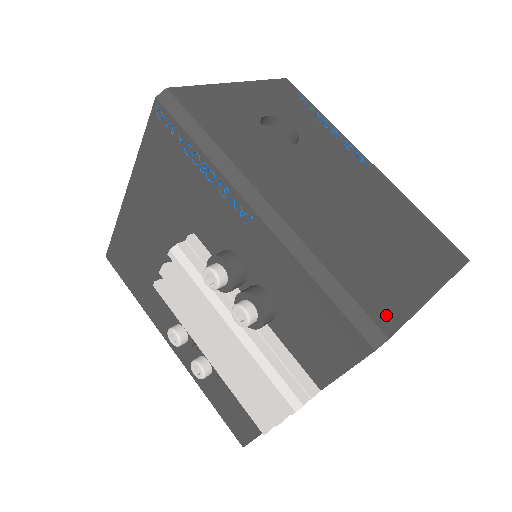
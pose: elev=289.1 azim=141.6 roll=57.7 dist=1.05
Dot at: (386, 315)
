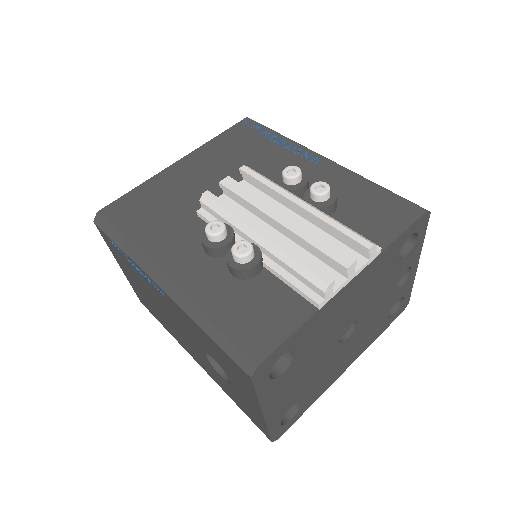
Dot at: occluded
